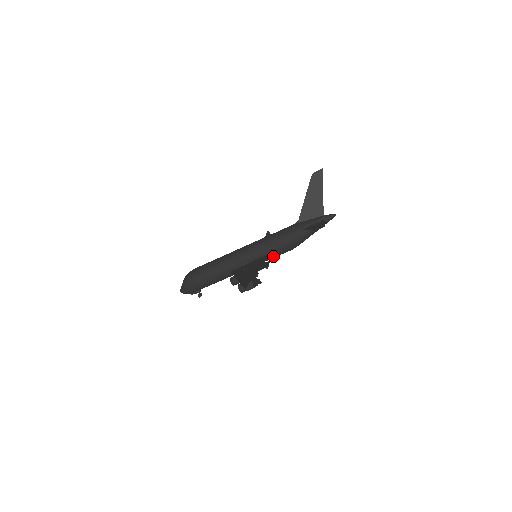
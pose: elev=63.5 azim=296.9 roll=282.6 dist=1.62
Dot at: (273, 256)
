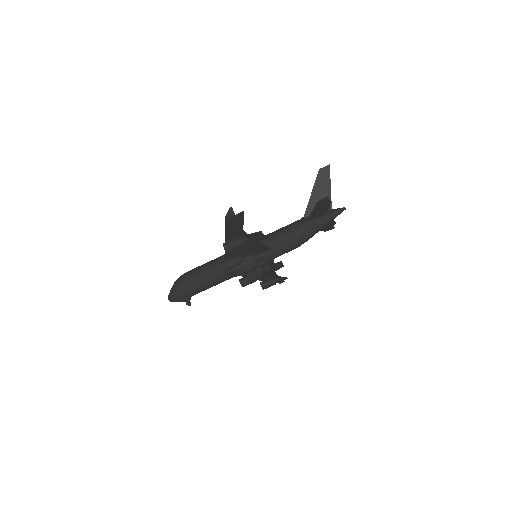
Dot at: (274, 252)
